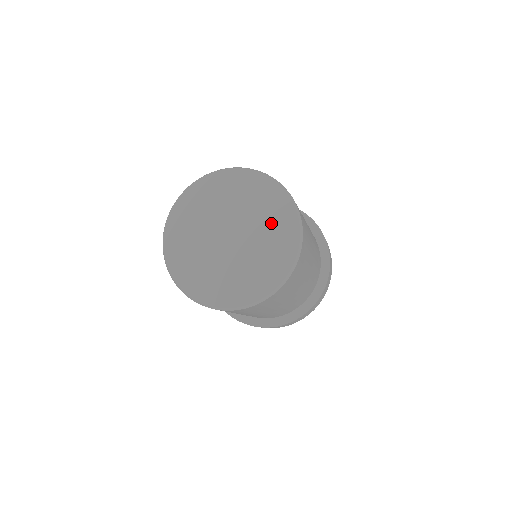
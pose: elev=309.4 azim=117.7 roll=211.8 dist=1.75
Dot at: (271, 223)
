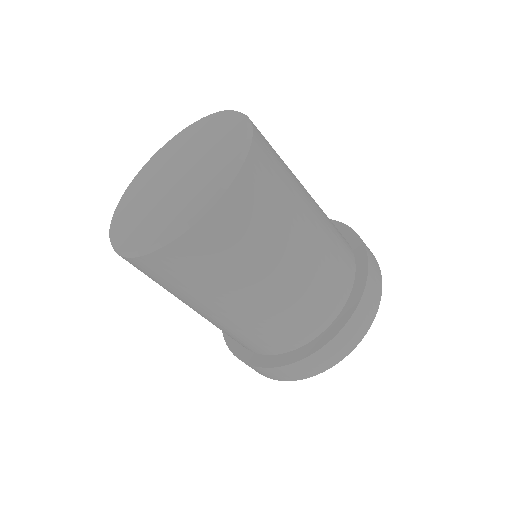
Dot at: (218, 146)
